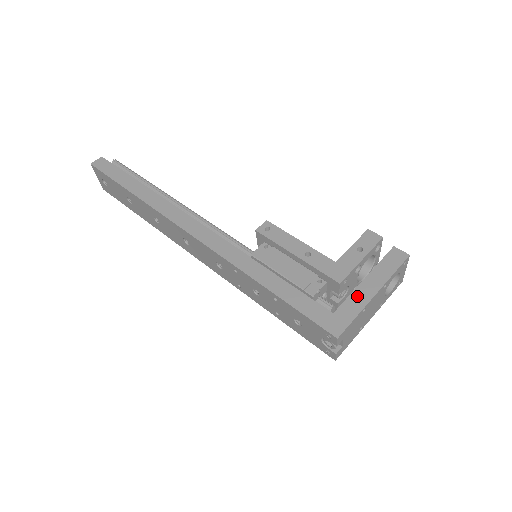
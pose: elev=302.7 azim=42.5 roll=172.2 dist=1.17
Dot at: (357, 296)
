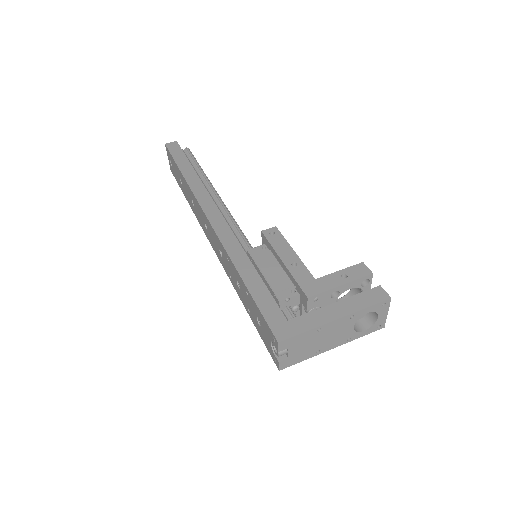
Dot at: (318, 314)
